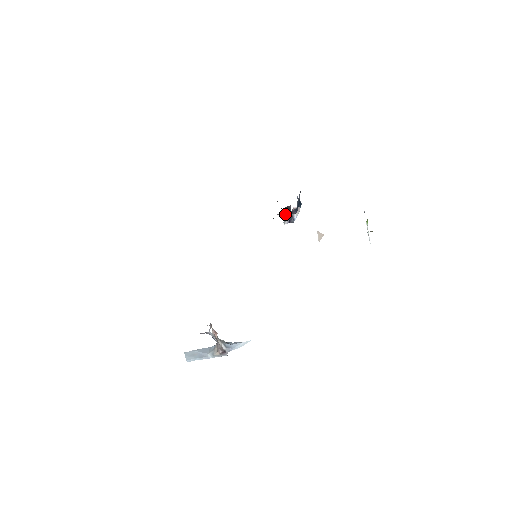
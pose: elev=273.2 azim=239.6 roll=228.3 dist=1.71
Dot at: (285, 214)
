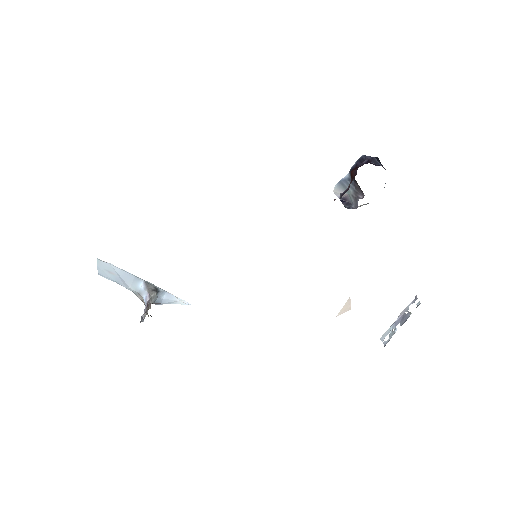
Dot at: occluded
